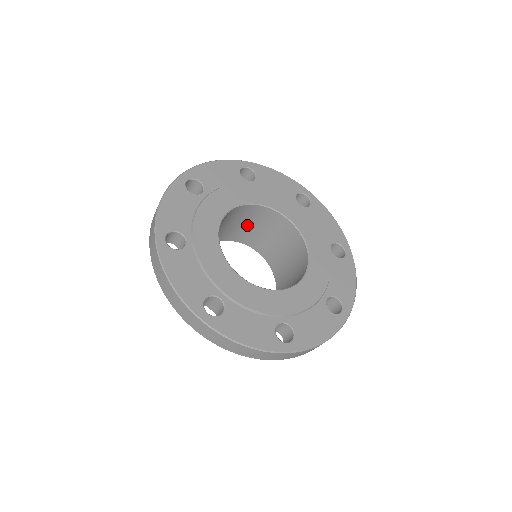
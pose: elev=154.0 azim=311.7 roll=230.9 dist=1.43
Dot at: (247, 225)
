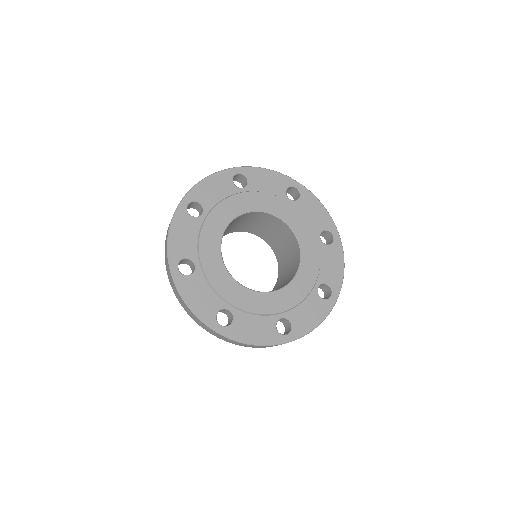
Dot at: (246, 222)
